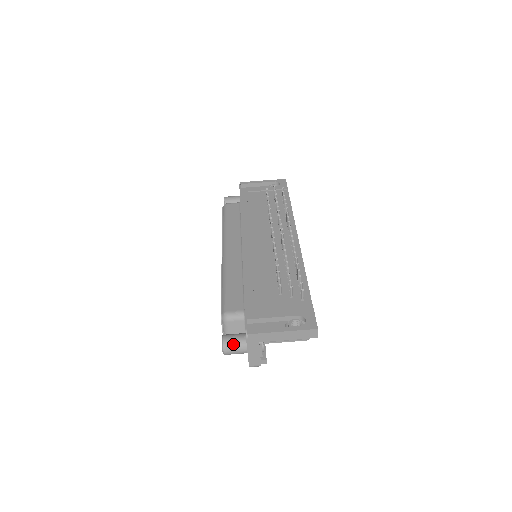
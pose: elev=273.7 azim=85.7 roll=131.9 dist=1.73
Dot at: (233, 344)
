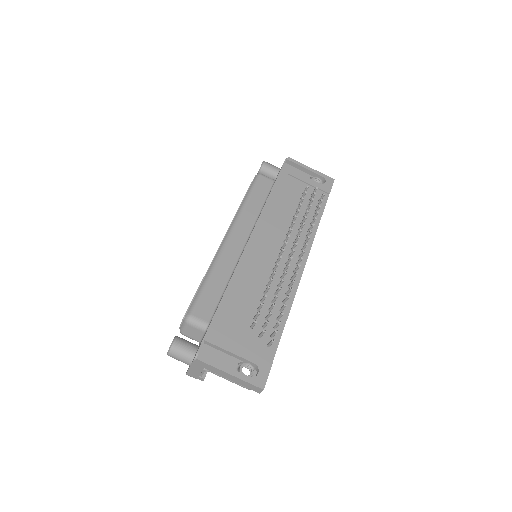
Dot at: (180, 353)
